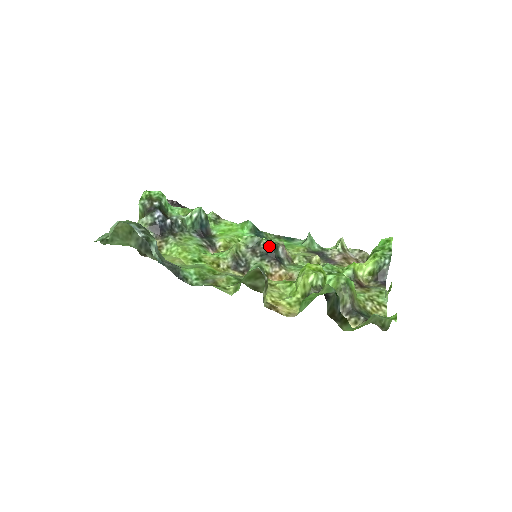
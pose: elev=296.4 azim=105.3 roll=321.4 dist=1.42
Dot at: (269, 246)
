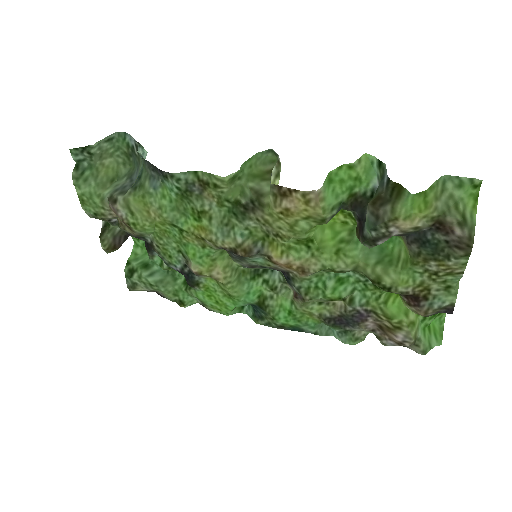
Dot at: occluded
